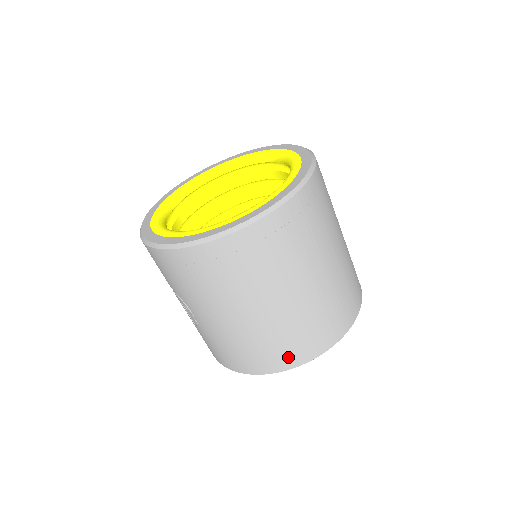
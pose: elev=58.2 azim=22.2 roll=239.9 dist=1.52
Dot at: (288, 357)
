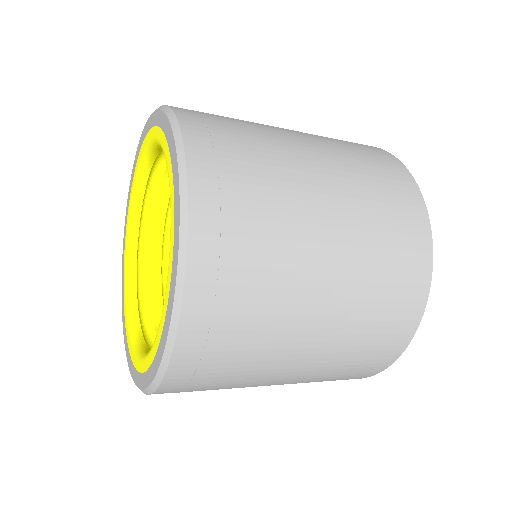
Dot at: occluded
